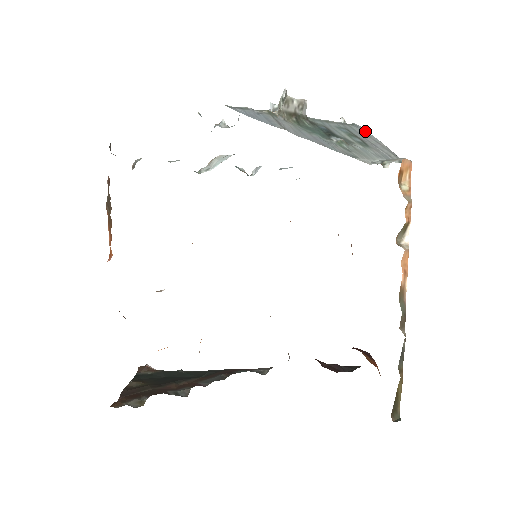
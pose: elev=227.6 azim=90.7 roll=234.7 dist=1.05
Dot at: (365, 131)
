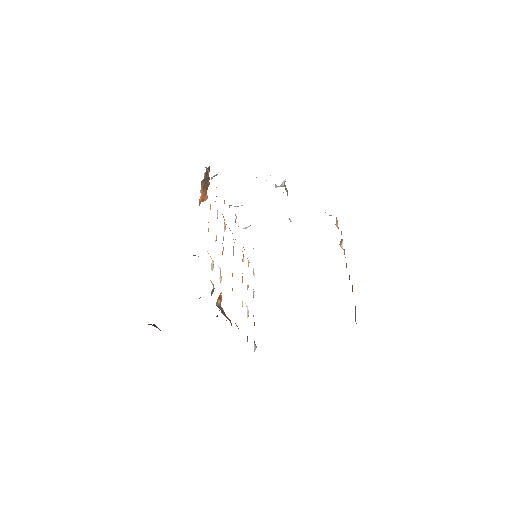
Dot at: occluded
